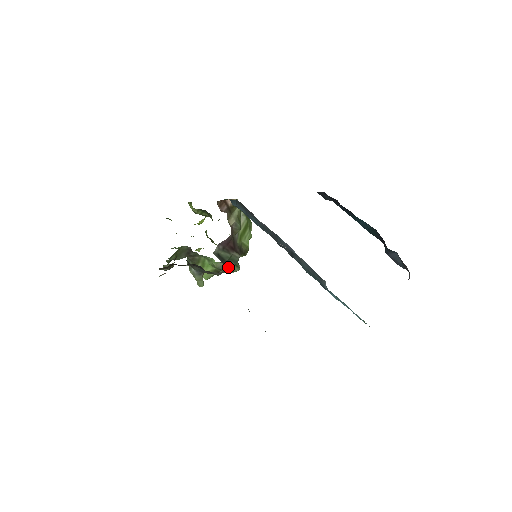
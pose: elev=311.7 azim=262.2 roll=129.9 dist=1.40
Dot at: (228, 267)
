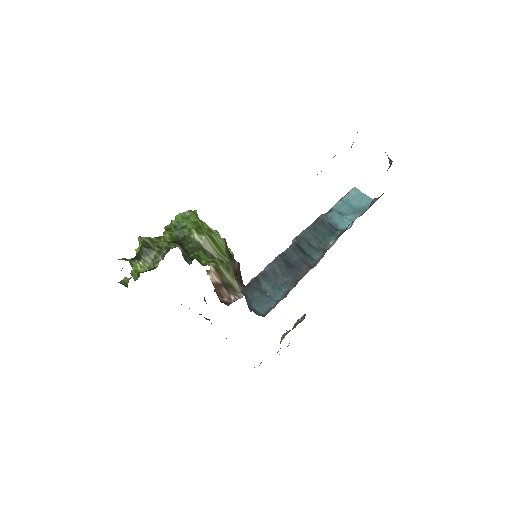
Dot at: occluded
